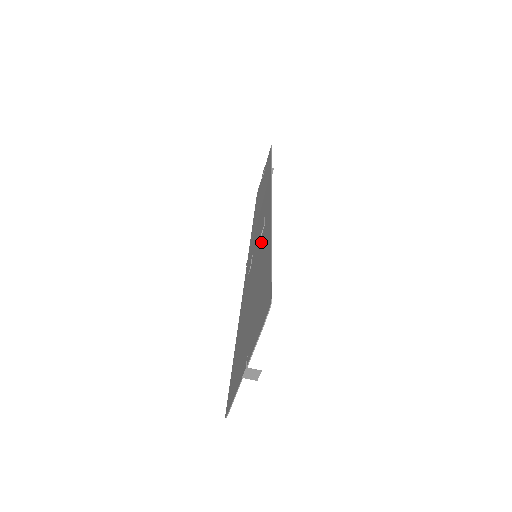
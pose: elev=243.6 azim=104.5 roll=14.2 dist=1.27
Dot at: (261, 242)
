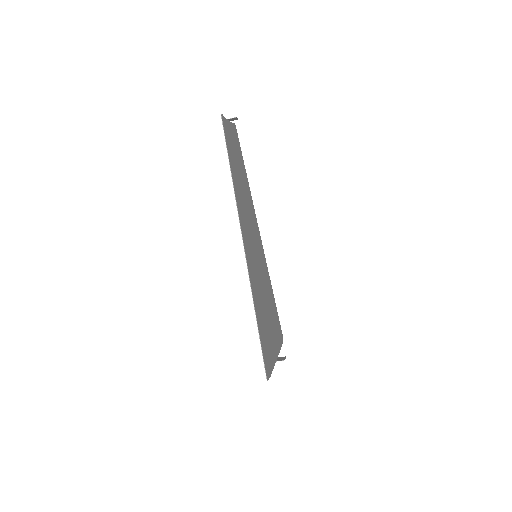
Dot at: (253, 265)
